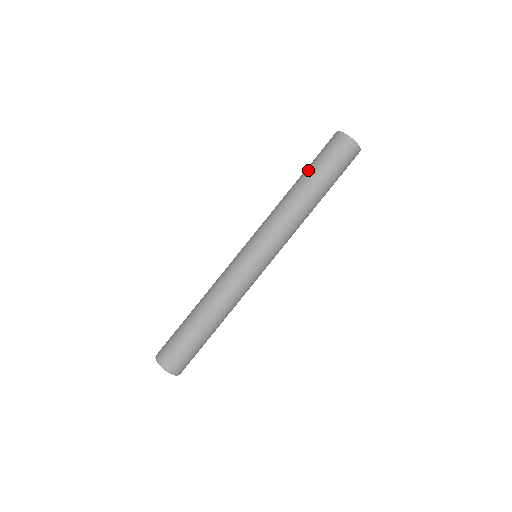
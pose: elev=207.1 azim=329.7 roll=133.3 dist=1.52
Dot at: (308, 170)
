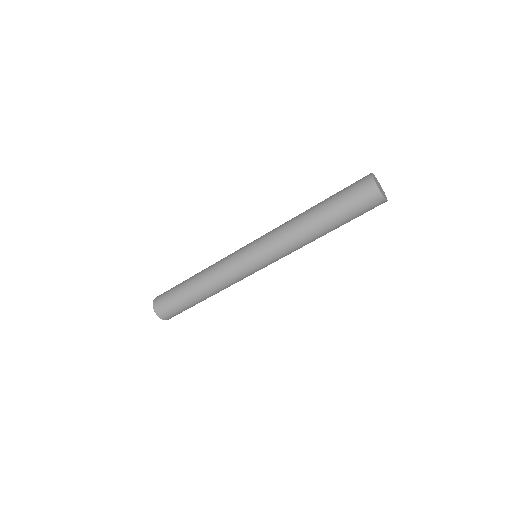
Dot at: (326, 201)
